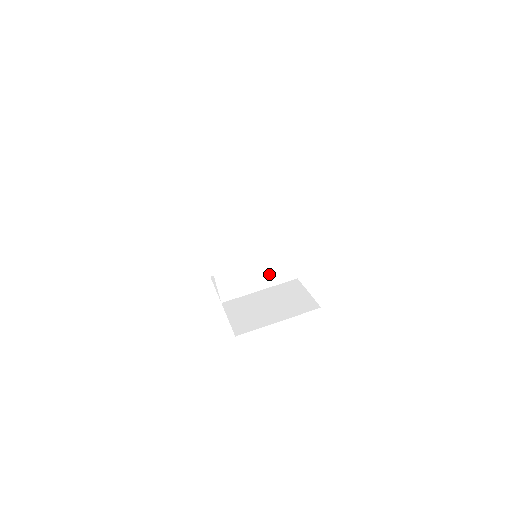
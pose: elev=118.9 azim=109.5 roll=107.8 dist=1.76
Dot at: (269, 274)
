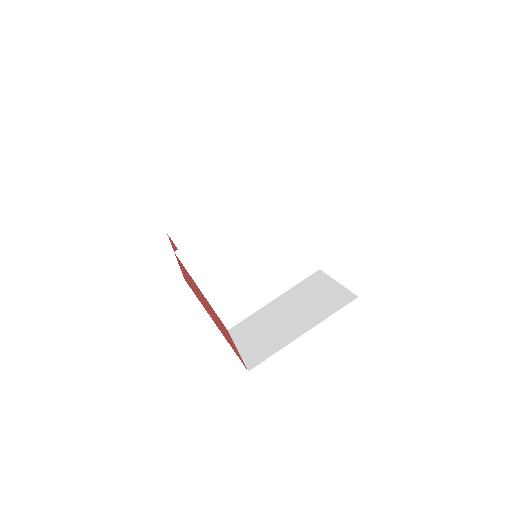
Dot at: (279, 274)
